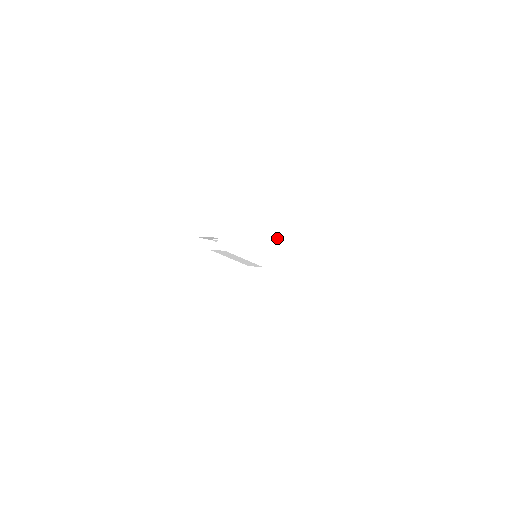
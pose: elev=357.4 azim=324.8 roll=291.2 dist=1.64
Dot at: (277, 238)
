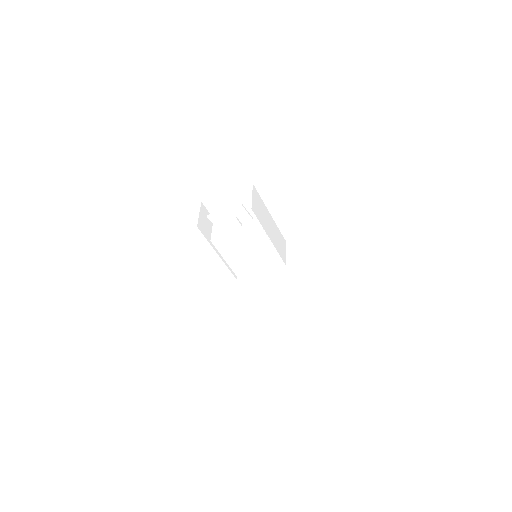
Dot at: occluded
